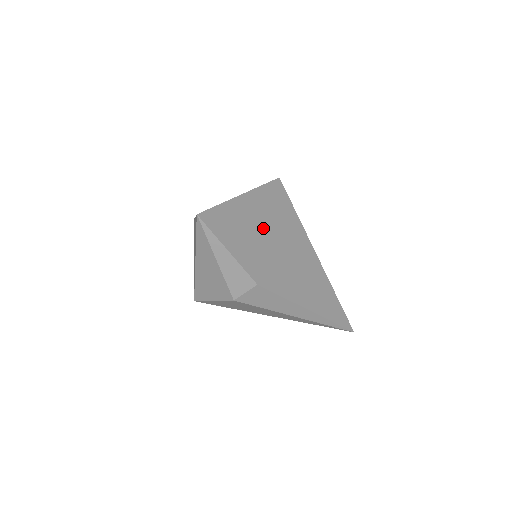
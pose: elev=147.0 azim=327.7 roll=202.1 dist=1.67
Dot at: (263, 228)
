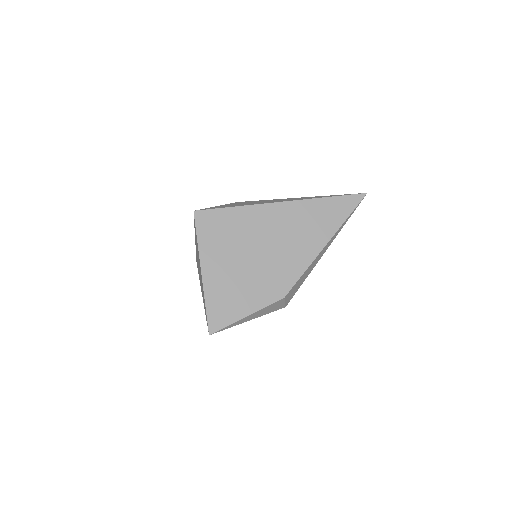
Dot at: (238, 263)
